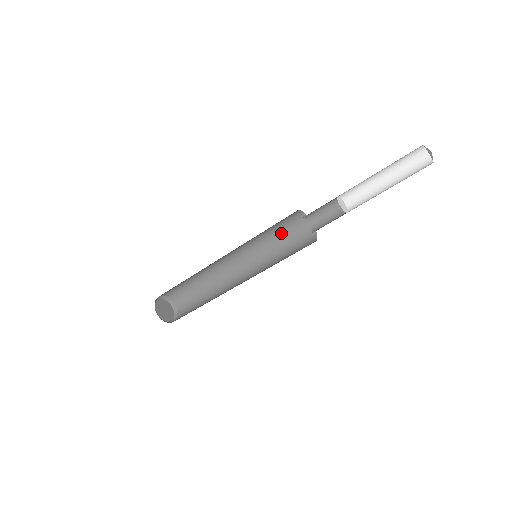
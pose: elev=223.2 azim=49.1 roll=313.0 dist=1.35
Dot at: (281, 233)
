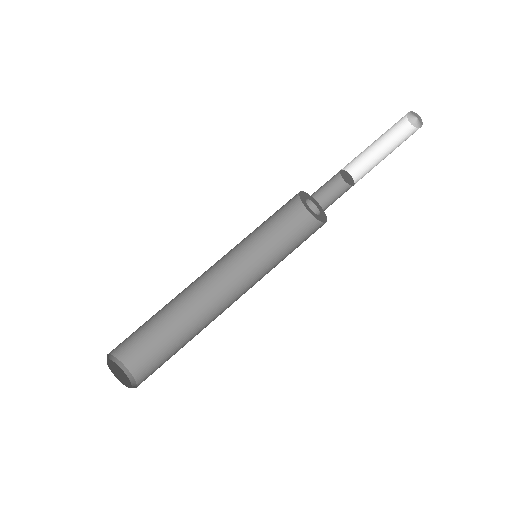
Dot at: (279, 235)
